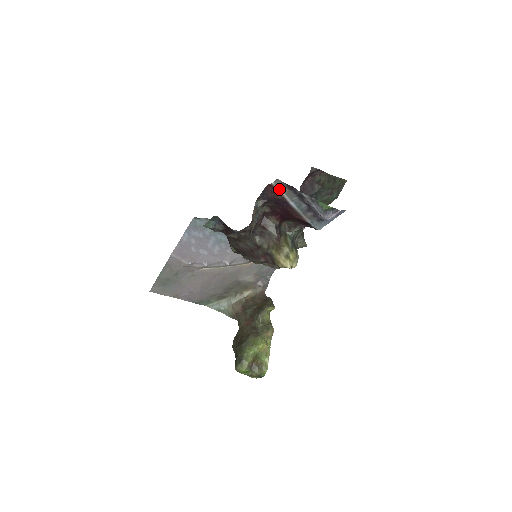
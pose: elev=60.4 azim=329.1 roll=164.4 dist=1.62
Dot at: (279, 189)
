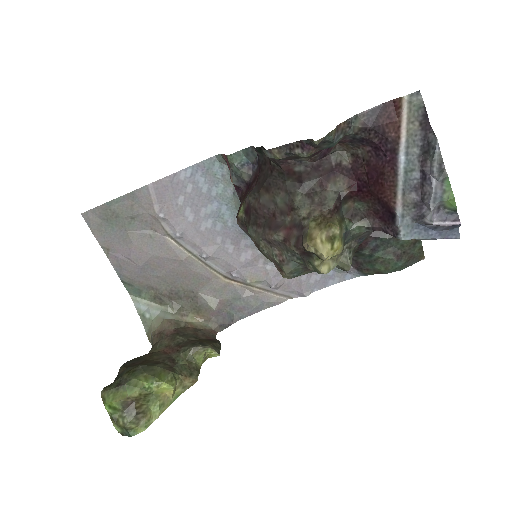
Dot at: (405, 115)
